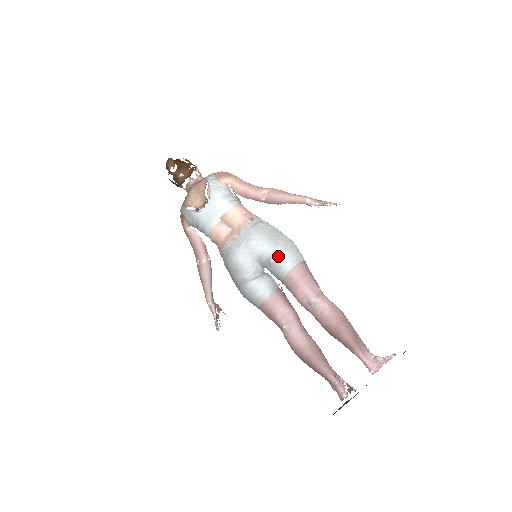
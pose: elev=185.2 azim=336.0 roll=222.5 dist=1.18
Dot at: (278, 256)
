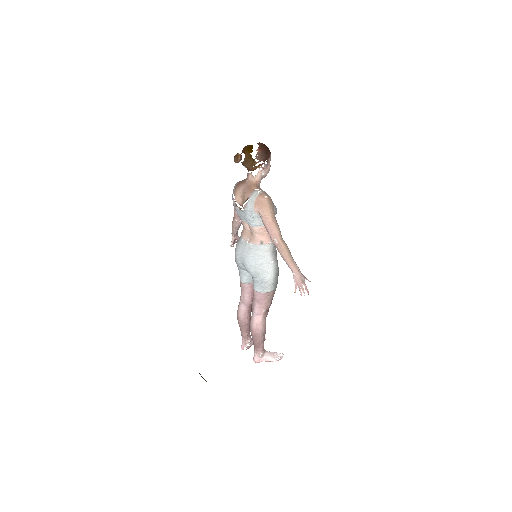
Dot at: (254, 280)
